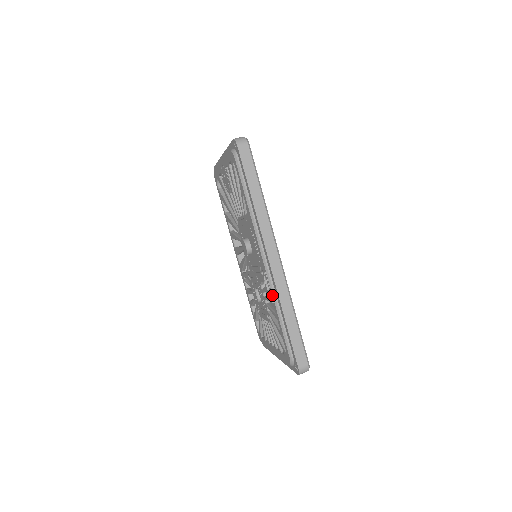
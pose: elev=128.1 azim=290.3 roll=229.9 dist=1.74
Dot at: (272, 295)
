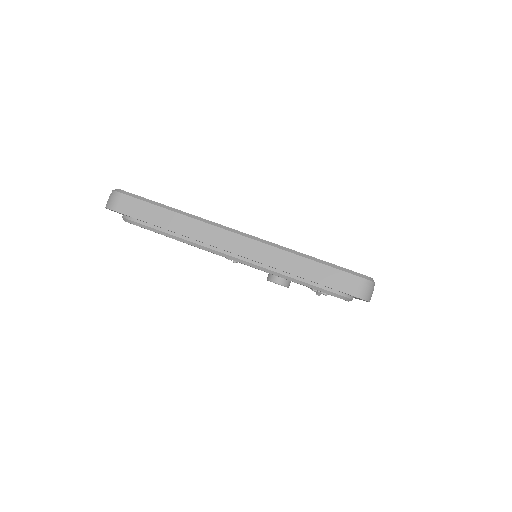
Dot at: occluded
